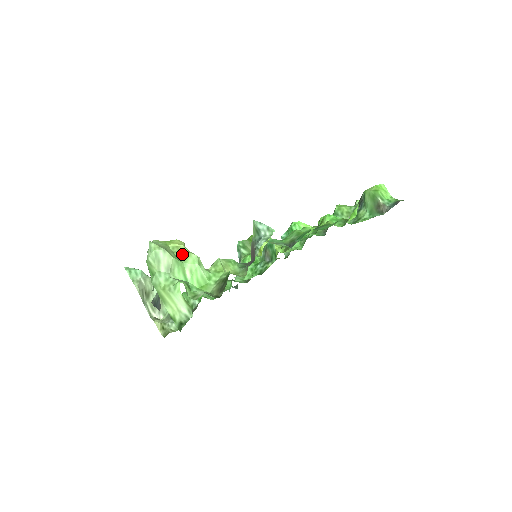
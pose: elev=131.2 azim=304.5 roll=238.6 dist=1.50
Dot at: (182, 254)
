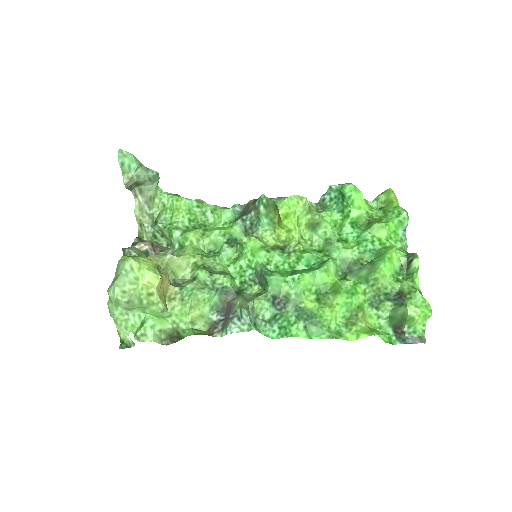
Dot at: (148, 299)
